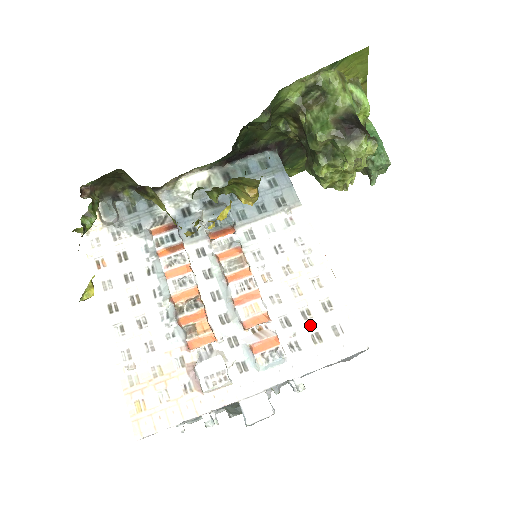
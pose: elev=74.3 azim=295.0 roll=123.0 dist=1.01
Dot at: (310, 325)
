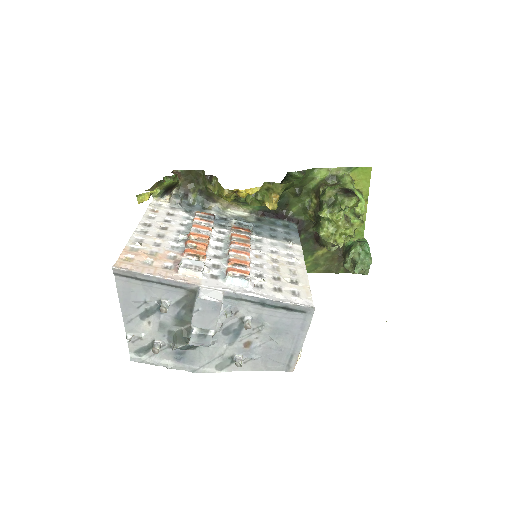
Dot at: (277, 283)
